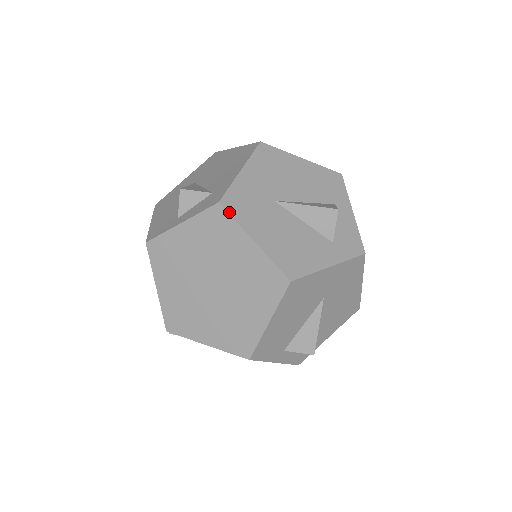
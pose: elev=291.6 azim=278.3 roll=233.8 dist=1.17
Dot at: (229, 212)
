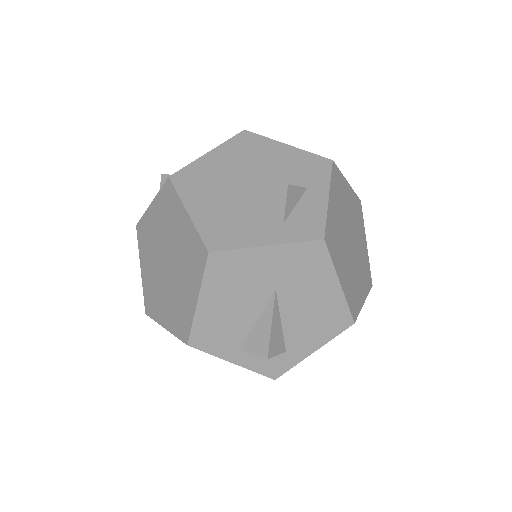
Dot at: (175, 185)
